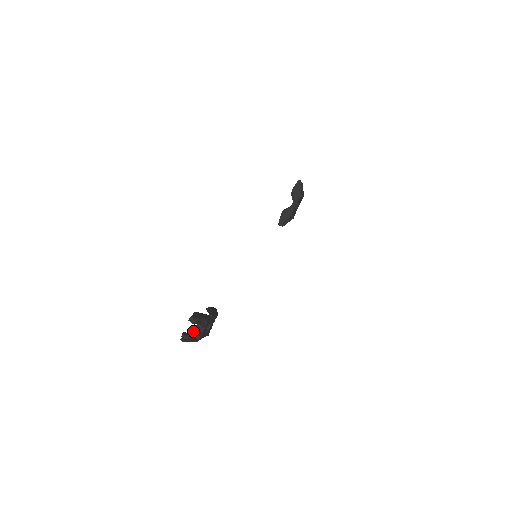
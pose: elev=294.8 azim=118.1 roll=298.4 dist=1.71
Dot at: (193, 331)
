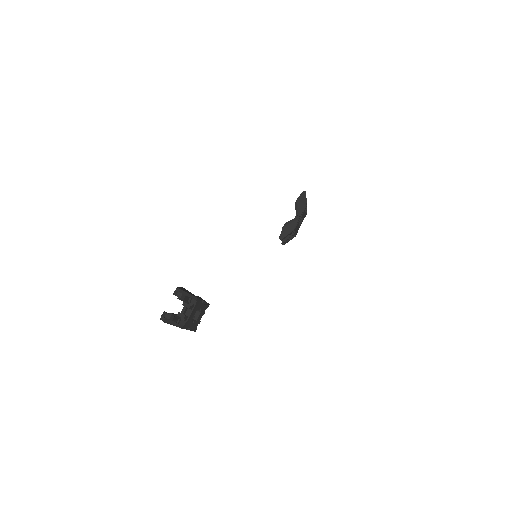
Dot at: occluded
